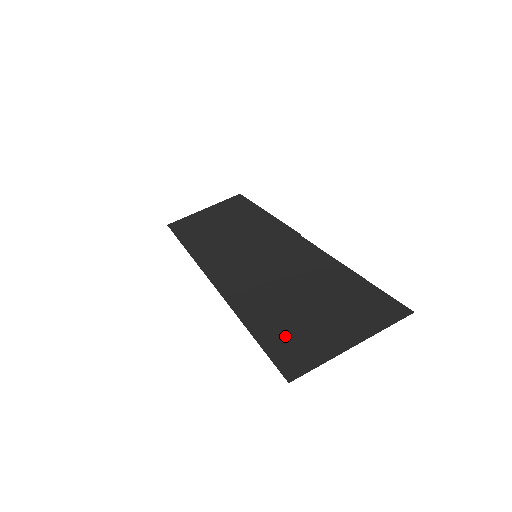
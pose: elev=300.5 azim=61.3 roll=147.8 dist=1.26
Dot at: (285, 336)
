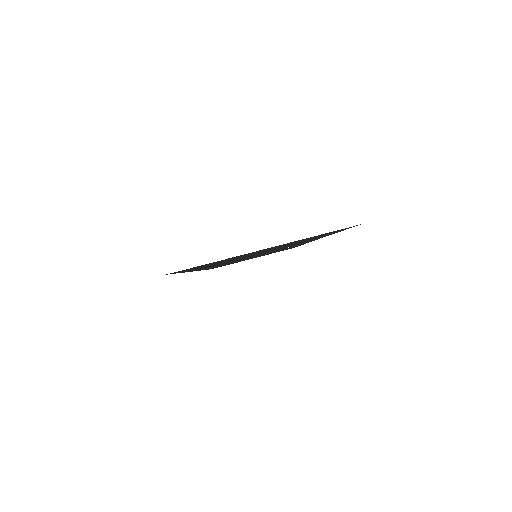
Dot at: occluded
